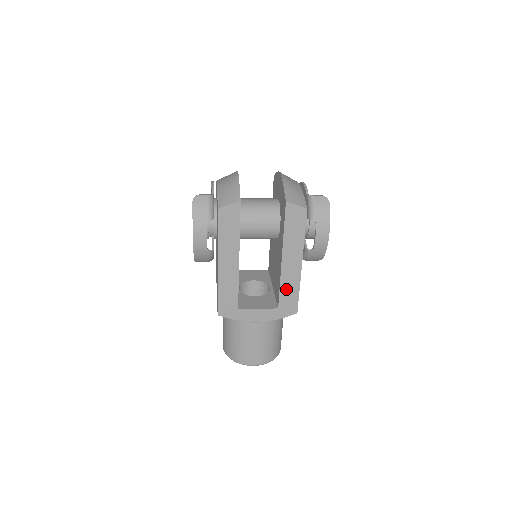
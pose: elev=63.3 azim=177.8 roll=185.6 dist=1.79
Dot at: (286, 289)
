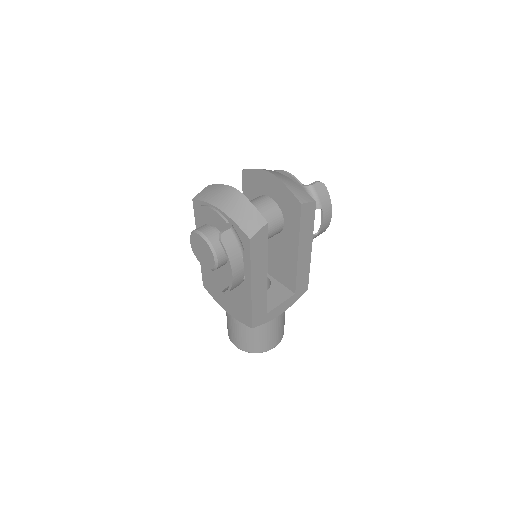
Dot at: (301, 275)
